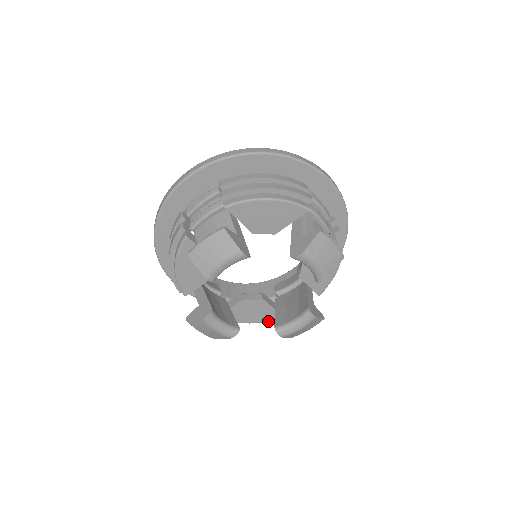
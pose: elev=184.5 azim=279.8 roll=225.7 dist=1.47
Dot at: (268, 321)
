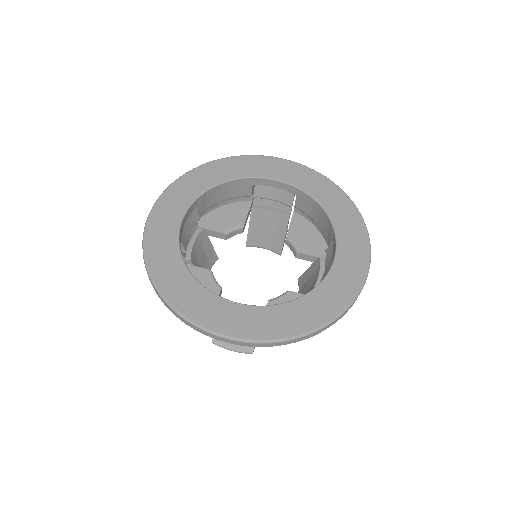
Dot at: occluded
